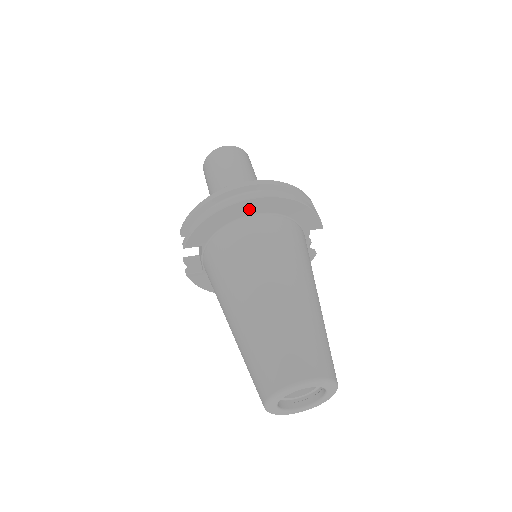
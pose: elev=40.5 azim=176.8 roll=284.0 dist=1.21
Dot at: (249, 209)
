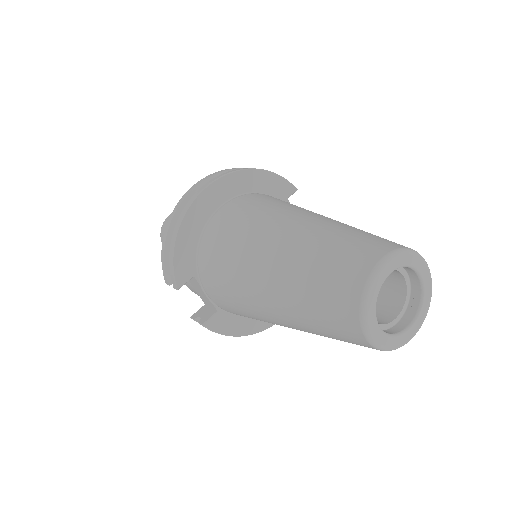
Dot at: (210, 203)
